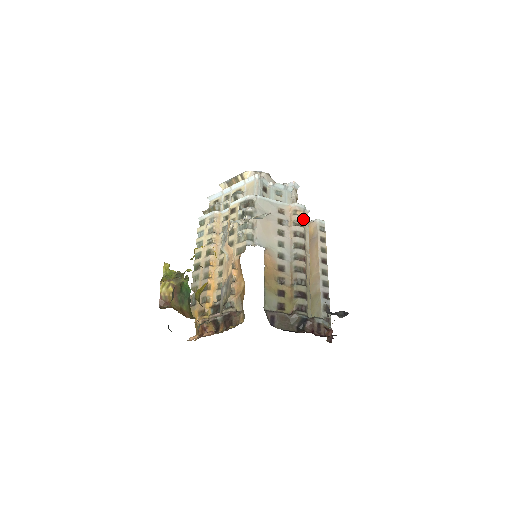
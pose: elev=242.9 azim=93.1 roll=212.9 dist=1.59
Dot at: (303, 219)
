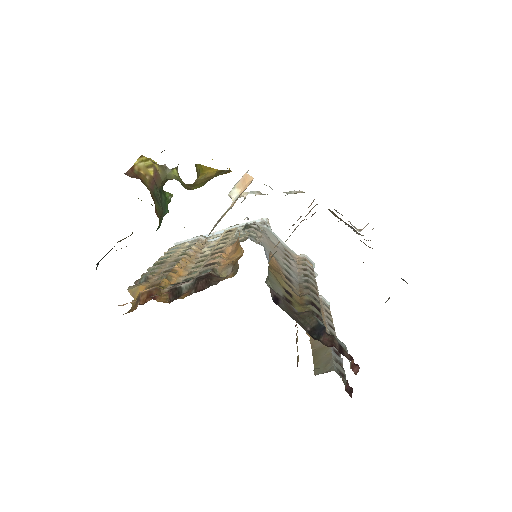
Dot at: (313, 269)
